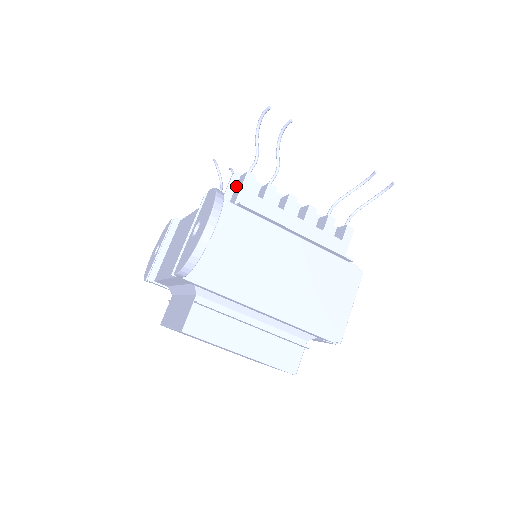
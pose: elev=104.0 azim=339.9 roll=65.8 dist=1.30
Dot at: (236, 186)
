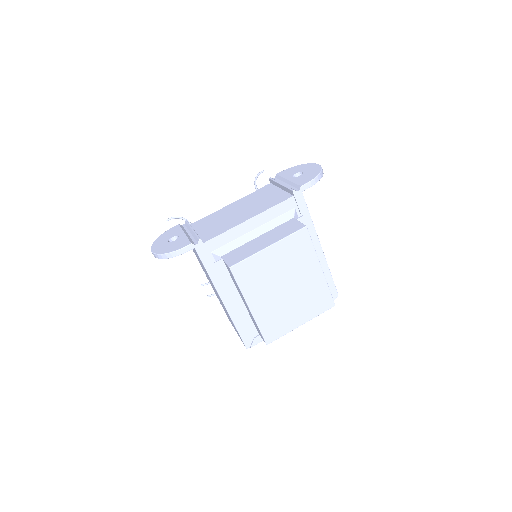
Dot at: occluded
